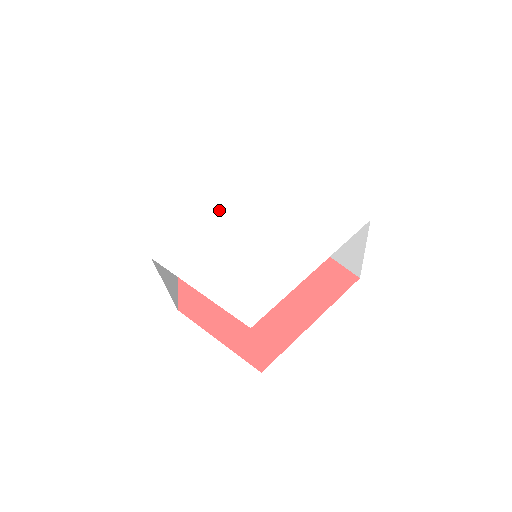
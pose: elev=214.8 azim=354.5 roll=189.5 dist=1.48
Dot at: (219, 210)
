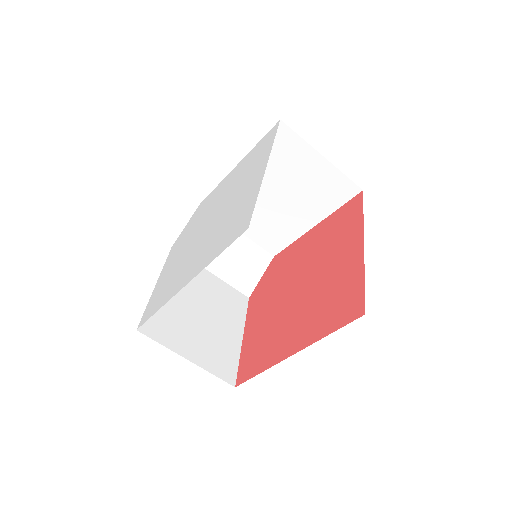
Dot at: (214, 203)
